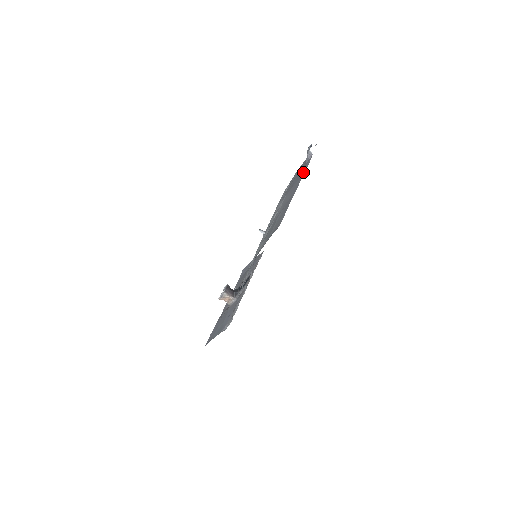
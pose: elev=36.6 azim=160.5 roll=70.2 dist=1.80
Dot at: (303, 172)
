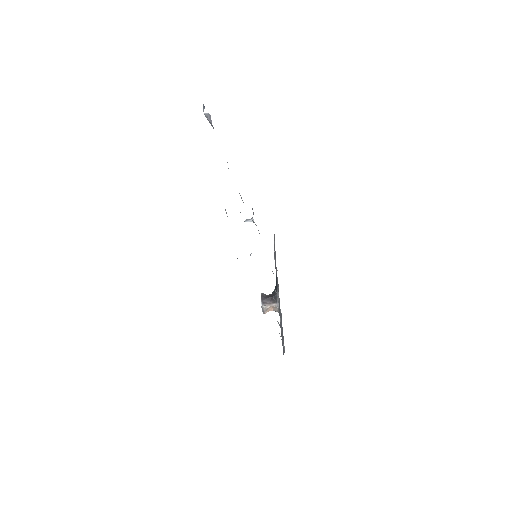
Dot at: occluded
